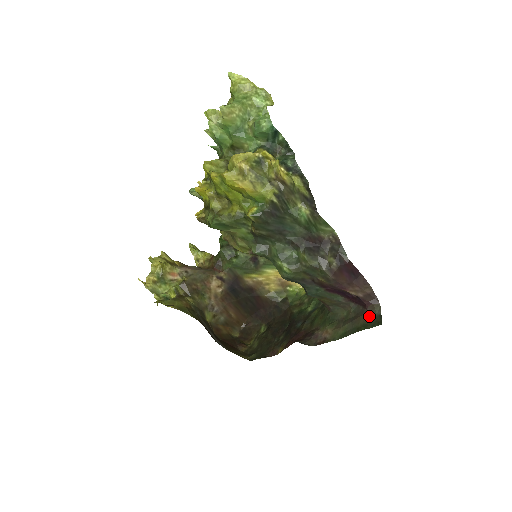
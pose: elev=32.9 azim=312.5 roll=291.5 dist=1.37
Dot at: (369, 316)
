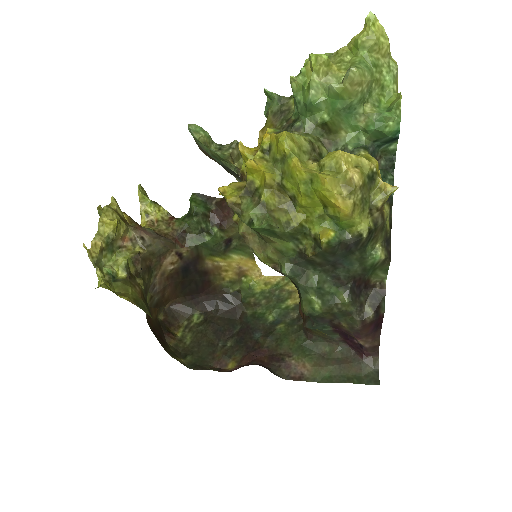
Dot at: (364, 368)
